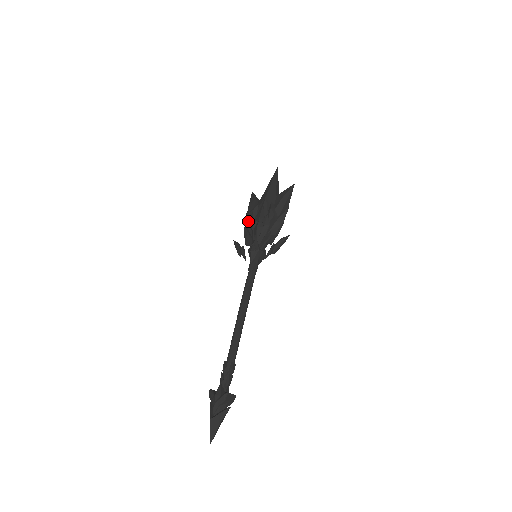
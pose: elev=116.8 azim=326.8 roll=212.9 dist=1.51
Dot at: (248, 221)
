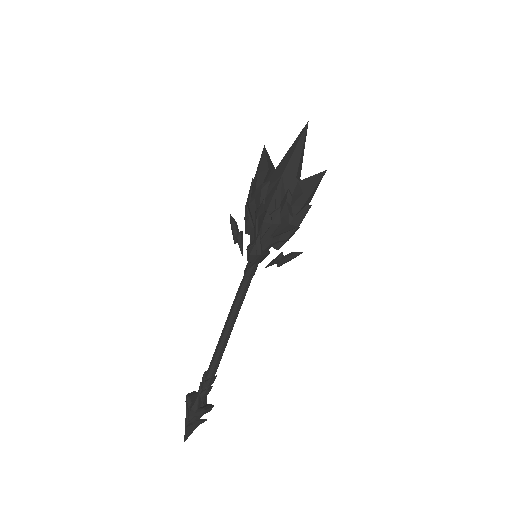
Dot at: (252, 200)
